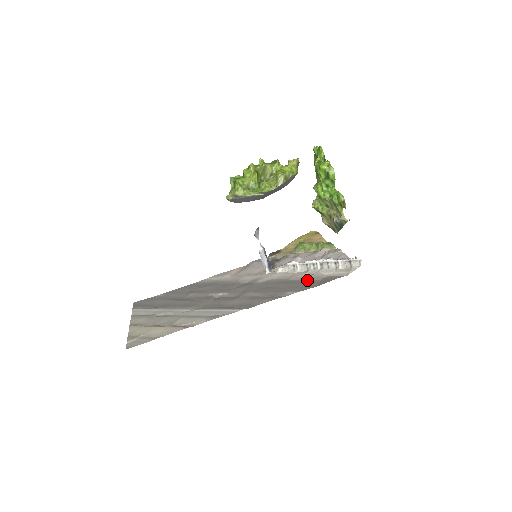
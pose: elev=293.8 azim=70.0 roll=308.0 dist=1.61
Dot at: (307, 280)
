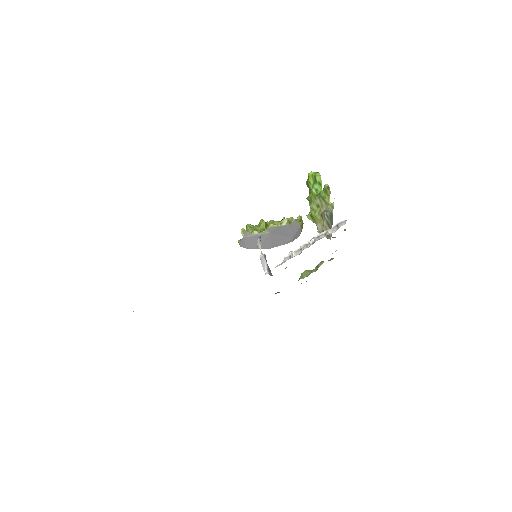
Dot at: occluded
